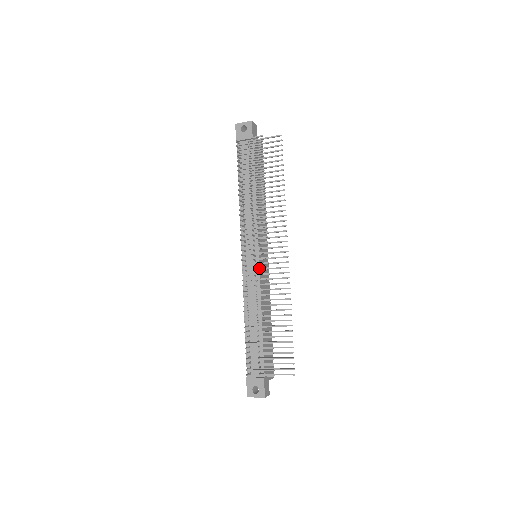
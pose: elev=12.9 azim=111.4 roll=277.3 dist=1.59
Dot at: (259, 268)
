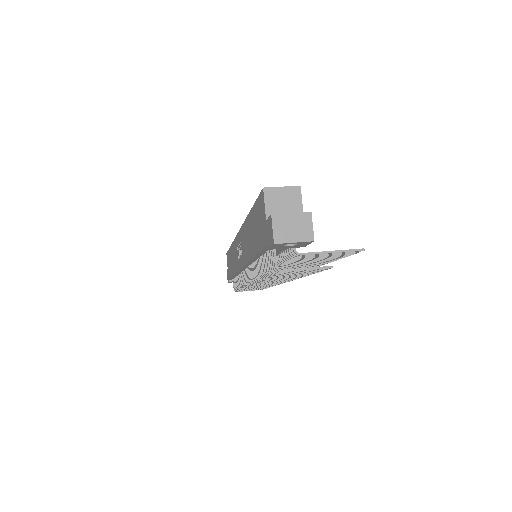
Dot at: occluded
